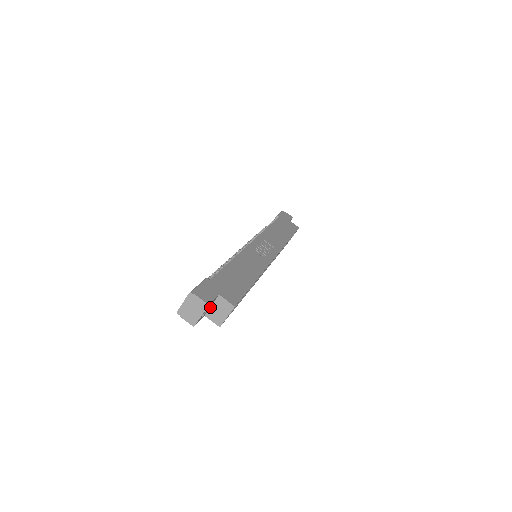
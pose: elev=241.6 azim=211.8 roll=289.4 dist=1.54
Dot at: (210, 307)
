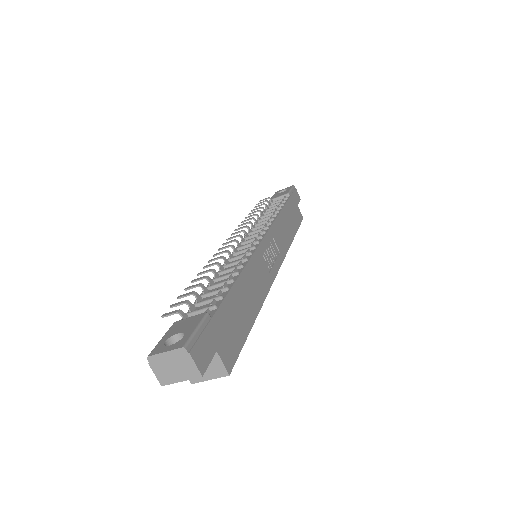
Dot at: occluded
